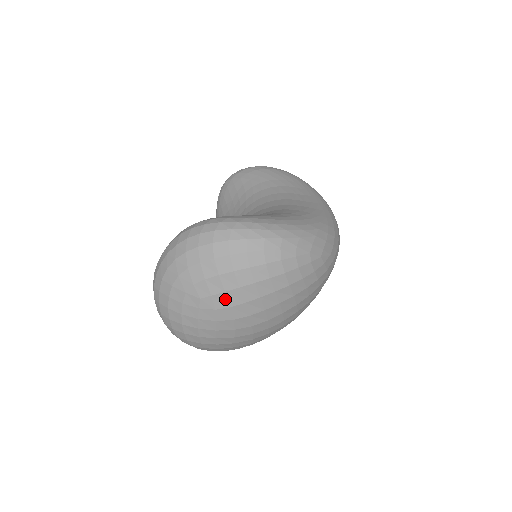
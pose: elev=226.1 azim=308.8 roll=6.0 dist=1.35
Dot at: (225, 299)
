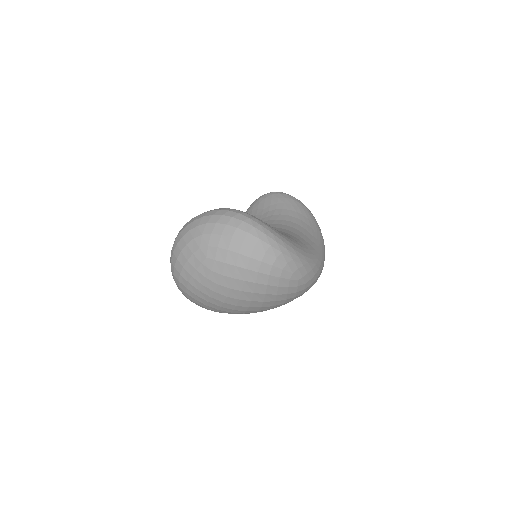
Dot at: (222, 268)
